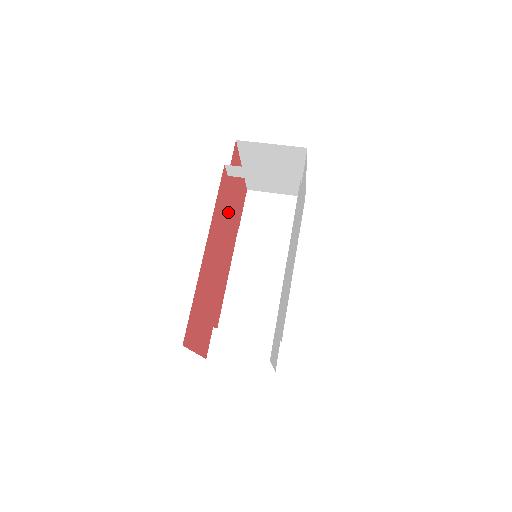
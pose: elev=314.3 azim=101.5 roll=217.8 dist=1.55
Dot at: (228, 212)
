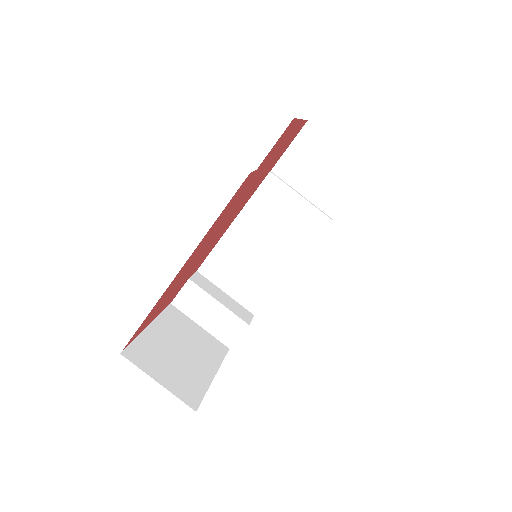
Dot at: (248, 189)
